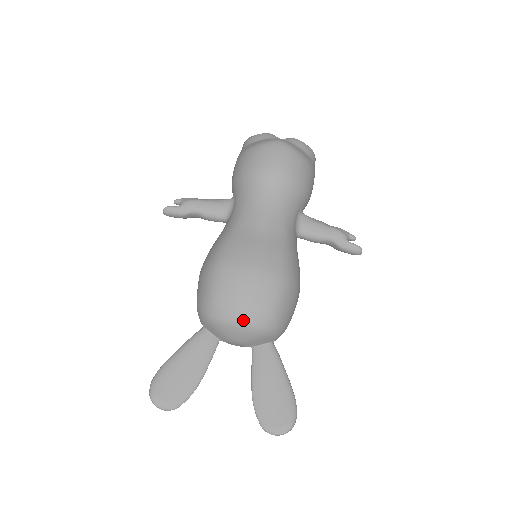
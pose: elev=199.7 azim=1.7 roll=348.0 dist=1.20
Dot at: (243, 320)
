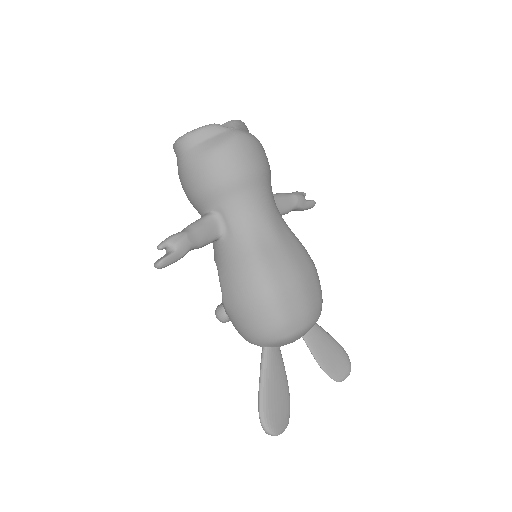
Dot at: (311, 321)
